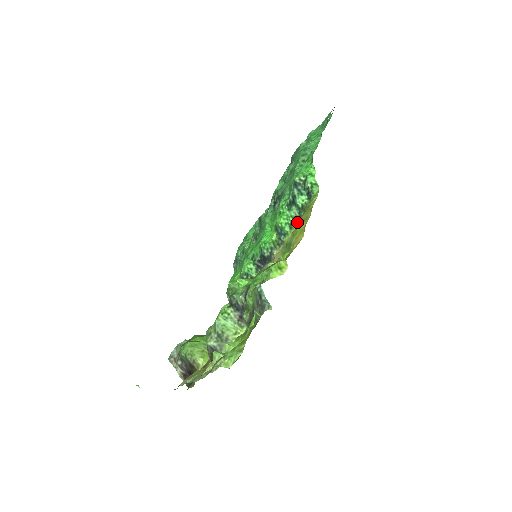
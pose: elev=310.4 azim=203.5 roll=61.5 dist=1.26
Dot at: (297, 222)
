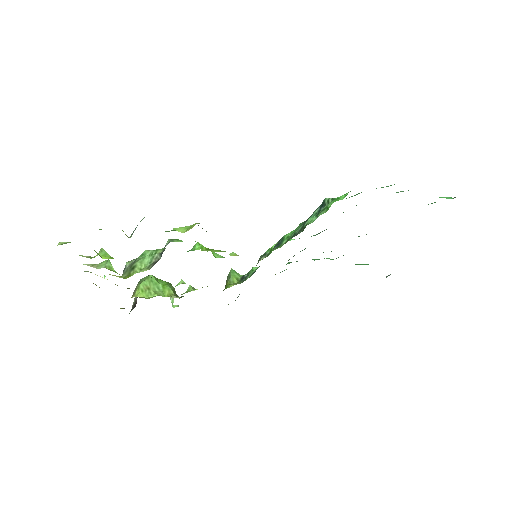
Dot at: (291, 238)
